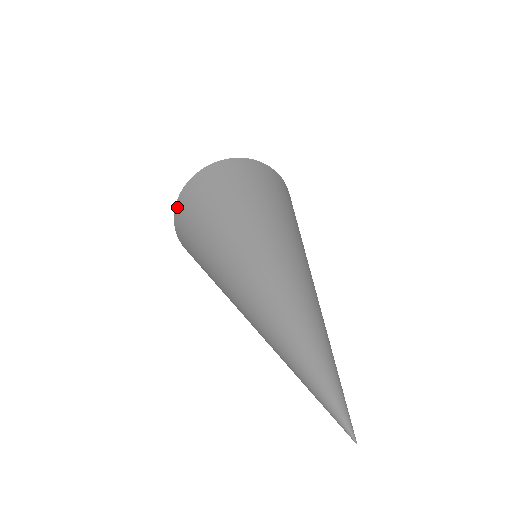
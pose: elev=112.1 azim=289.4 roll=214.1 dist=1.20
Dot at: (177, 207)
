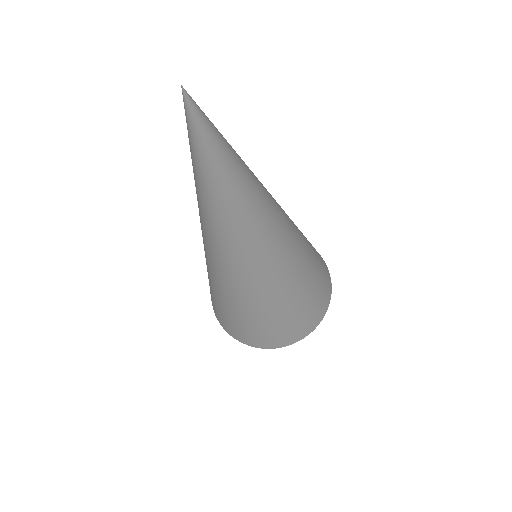
Dot at: occluded
